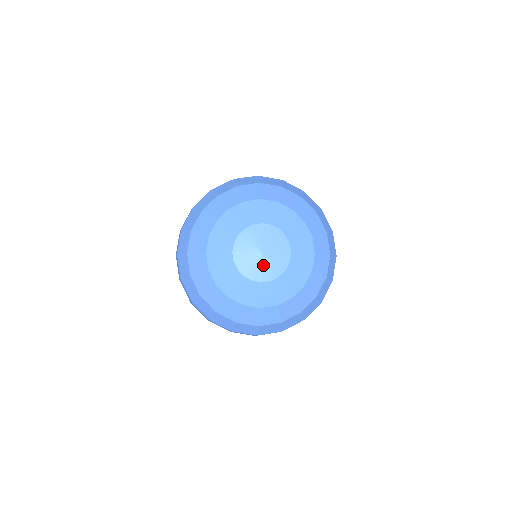
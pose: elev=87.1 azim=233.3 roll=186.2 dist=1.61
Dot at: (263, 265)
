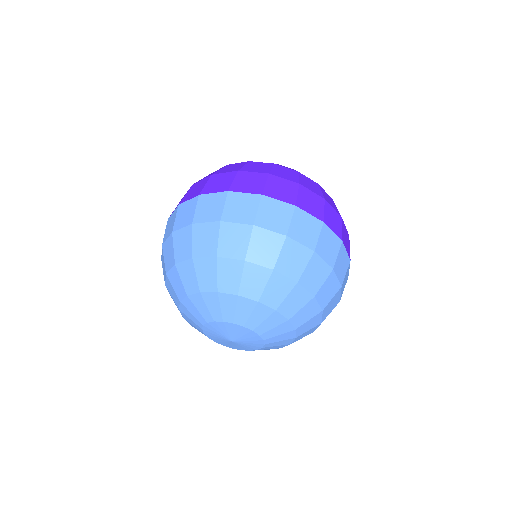
Dot at: (226, 342)
